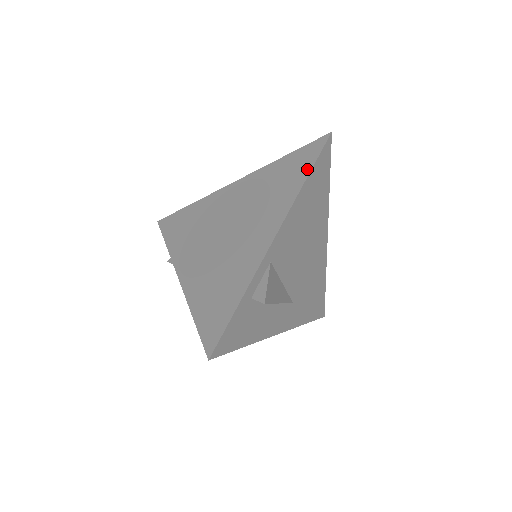
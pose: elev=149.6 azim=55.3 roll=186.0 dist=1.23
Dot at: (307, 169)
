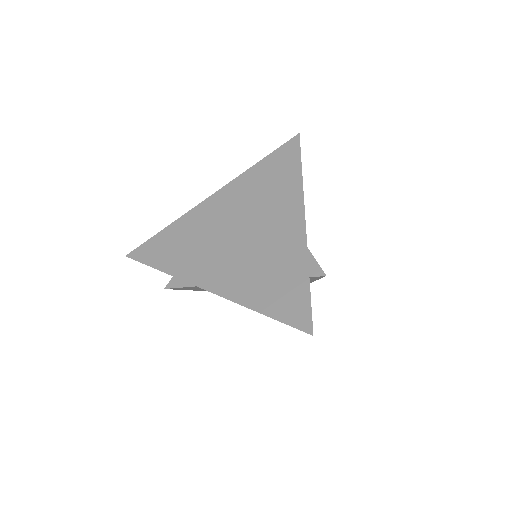
Dot at: (297, 164)
